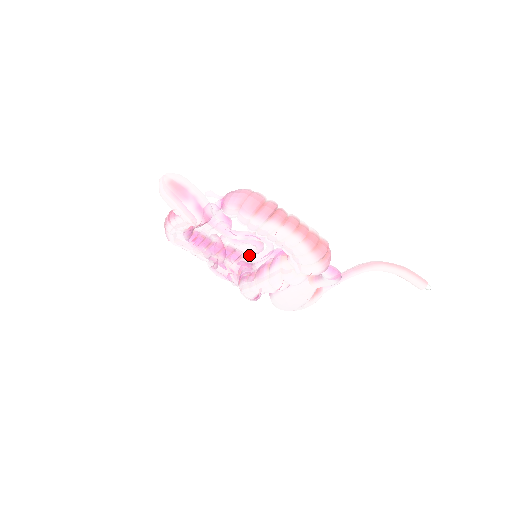
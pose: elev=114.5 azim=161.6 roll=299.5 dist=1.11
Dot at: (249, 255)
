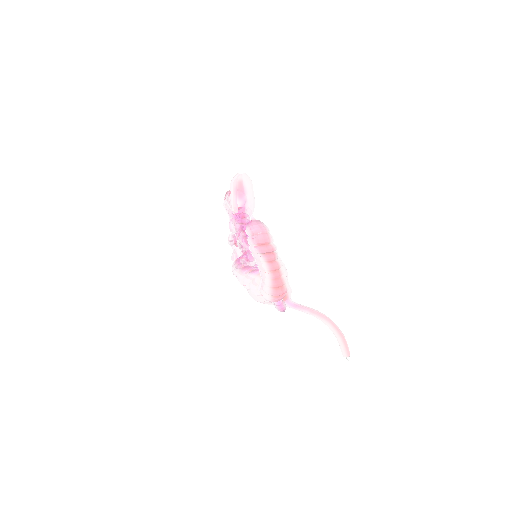
Dot at: (244, 257)
